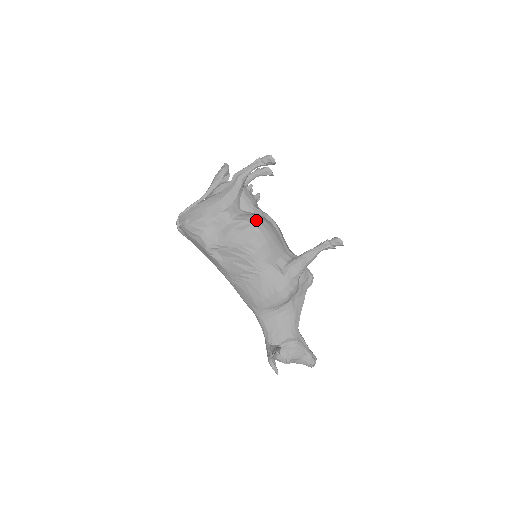
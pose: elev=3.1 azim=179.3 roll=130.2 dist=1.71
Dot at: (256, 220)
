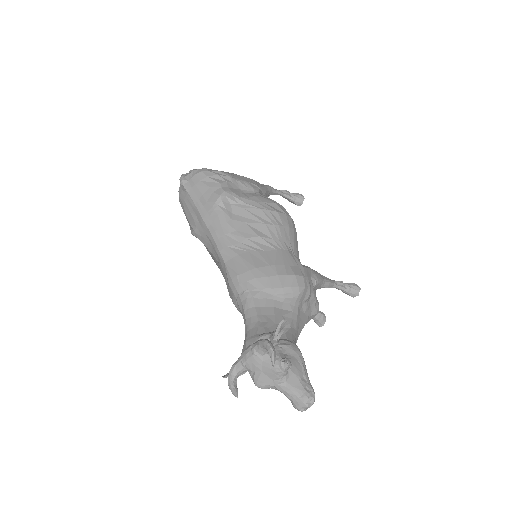
Dot at: occluded
